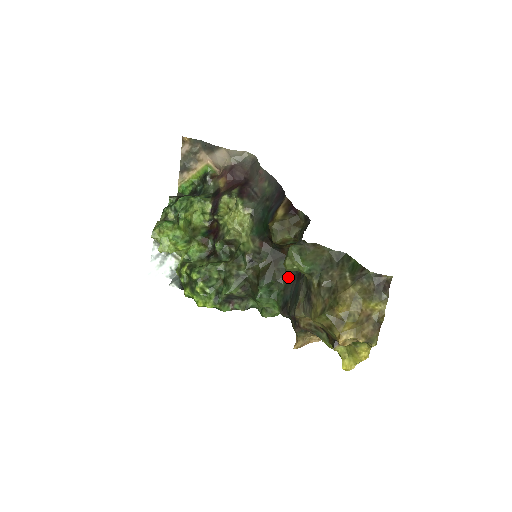
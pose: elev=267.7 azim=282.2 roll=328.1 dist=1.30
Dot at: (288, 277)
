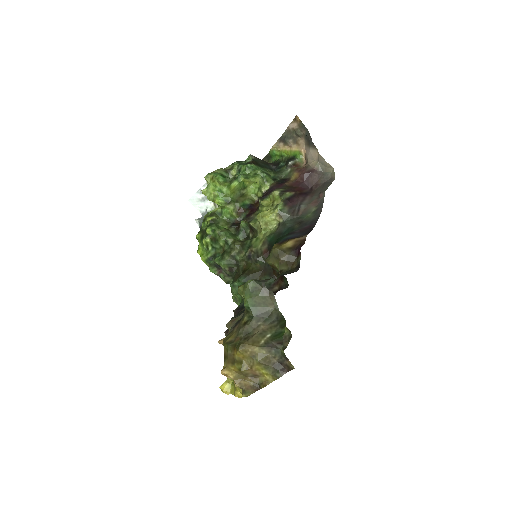
Dot at: occluded
